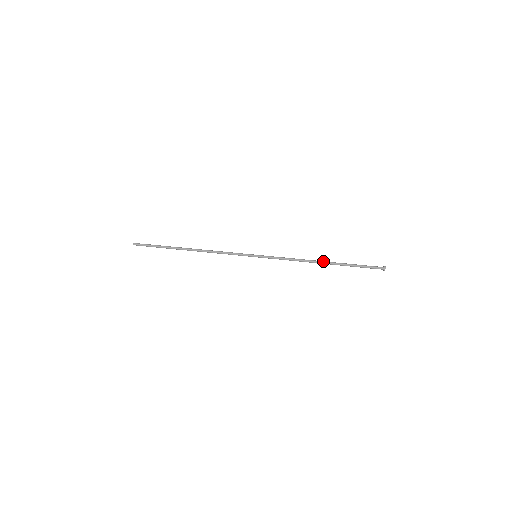
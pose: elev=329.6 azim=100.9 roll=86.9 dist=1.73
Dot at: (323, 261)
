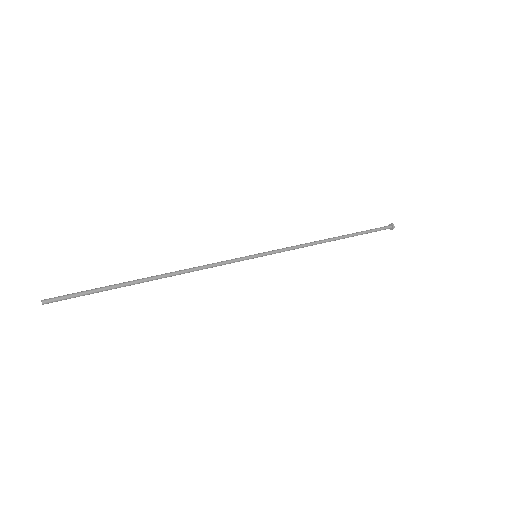
Dot at: (333, 237)
